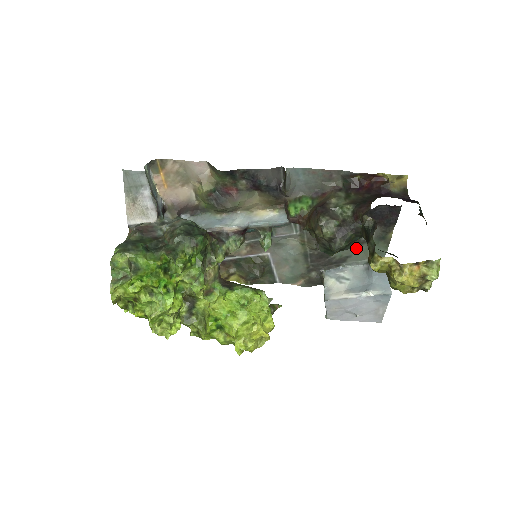
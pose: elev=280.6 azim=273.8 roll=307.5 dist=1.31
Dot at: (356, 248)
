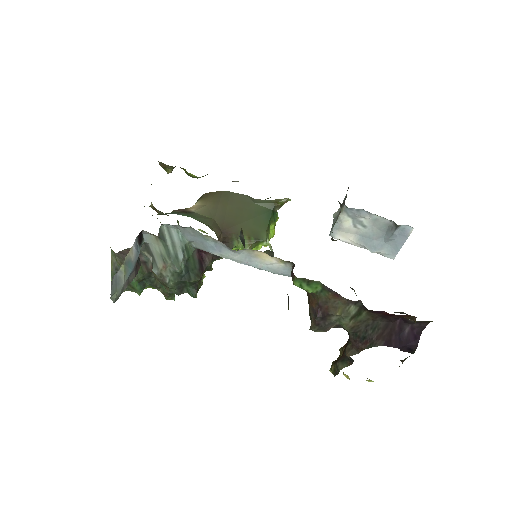
Dot at: occluded
